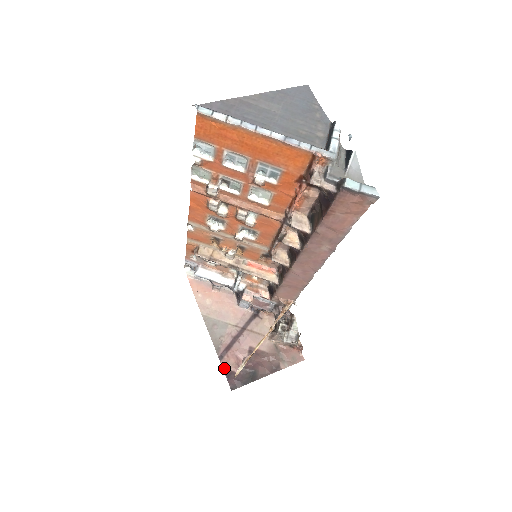
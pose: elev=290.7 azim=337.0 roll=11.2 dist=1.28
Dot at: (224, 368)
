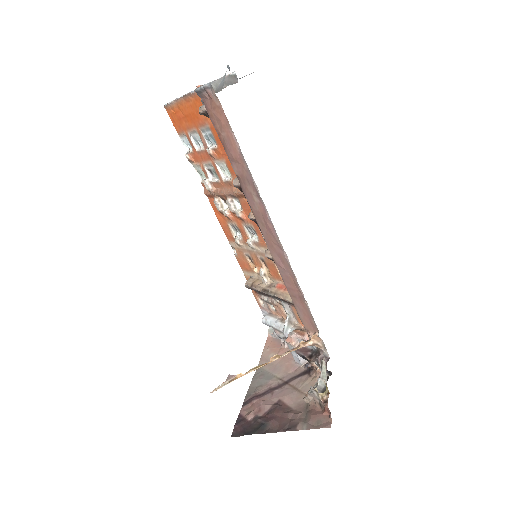
Dot at: (240, 413)
